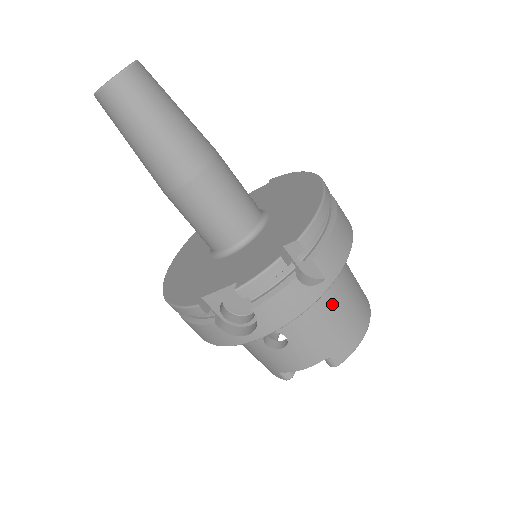
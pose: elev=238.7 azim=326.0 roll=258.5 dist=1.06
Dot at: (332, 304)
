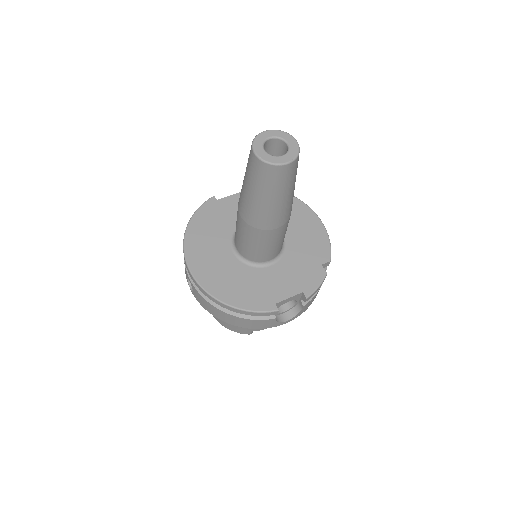
Dot at: occluded
